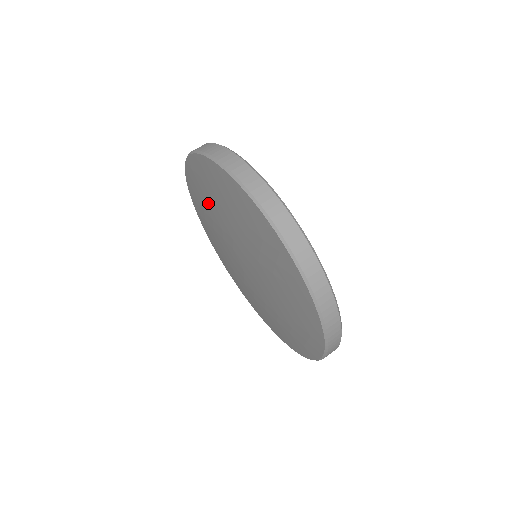
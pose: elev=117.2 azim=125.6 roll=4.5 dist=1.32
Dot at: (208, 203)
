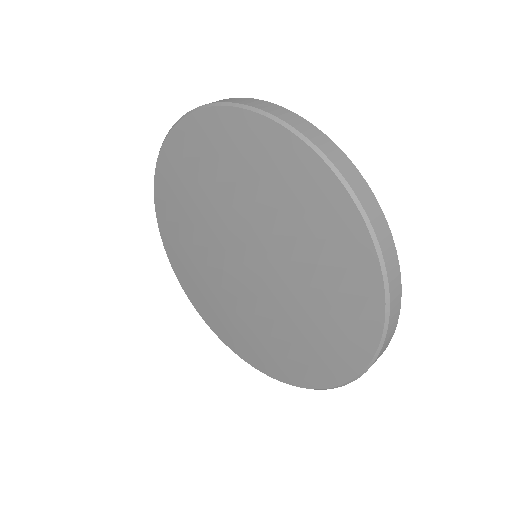
Dot at: (190, 197)
